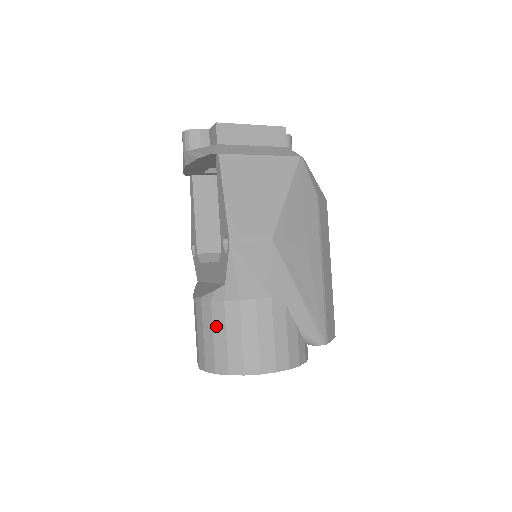
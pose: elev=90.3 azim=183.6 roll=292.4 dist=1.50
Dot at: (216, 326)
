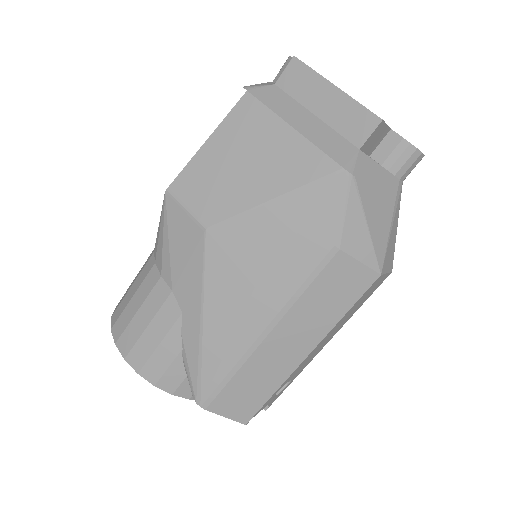
Dot at: (141, 269)
